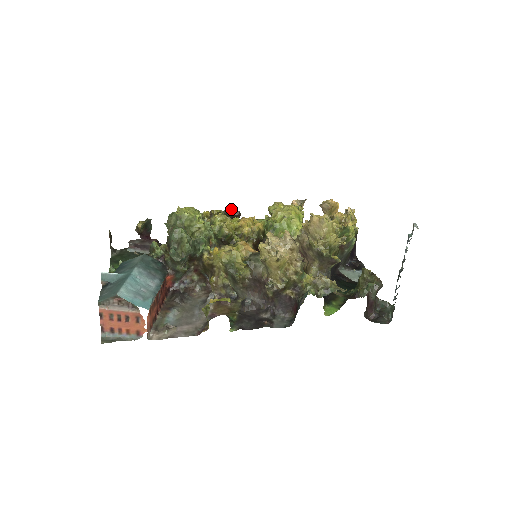
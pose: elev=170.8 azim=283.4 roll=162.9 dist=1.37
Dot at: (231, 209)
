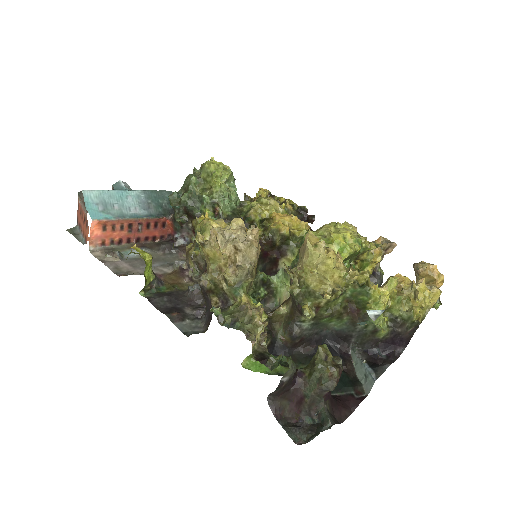
Dot at: occluded
